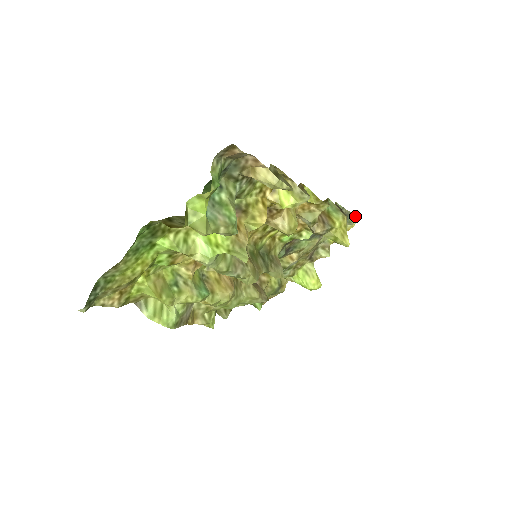
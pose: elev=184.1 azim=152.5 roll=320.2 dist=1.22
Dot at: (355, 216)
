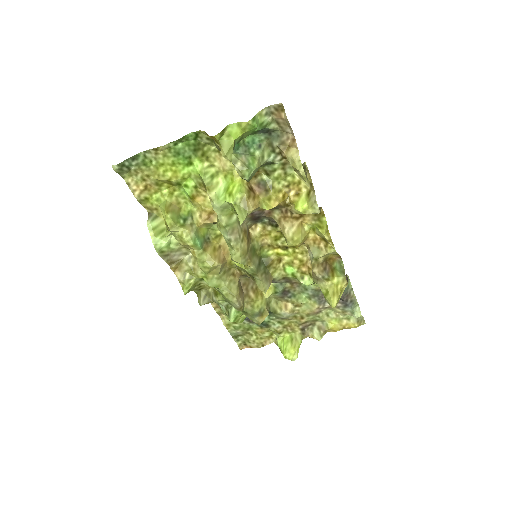
Dot at: (360, 311)
